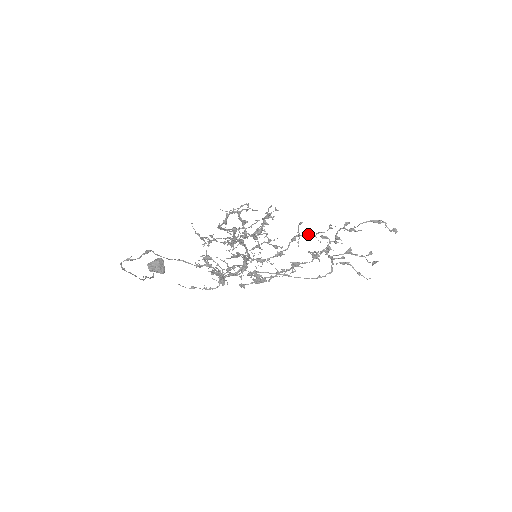
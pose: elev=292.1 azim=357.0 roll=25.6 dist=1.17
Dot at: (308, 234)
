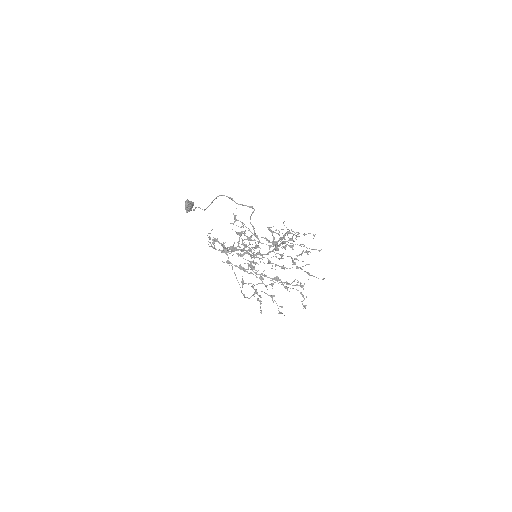
Dot at: (308, 272)
